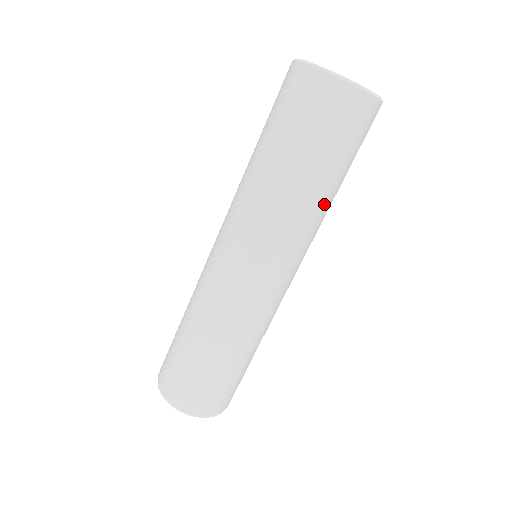
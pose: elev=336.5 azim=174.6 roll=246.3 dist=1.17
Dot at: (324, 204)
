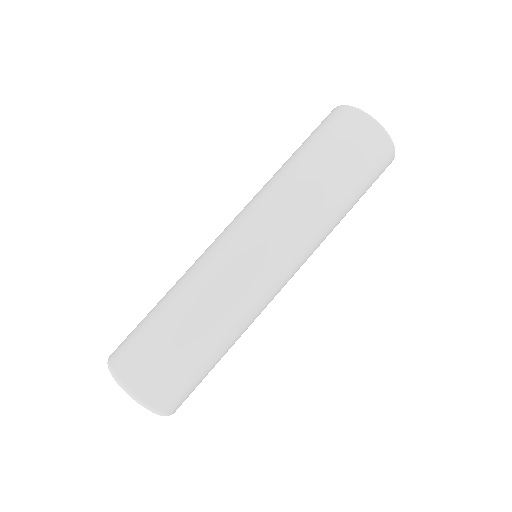
Dot at: (325, 203)
